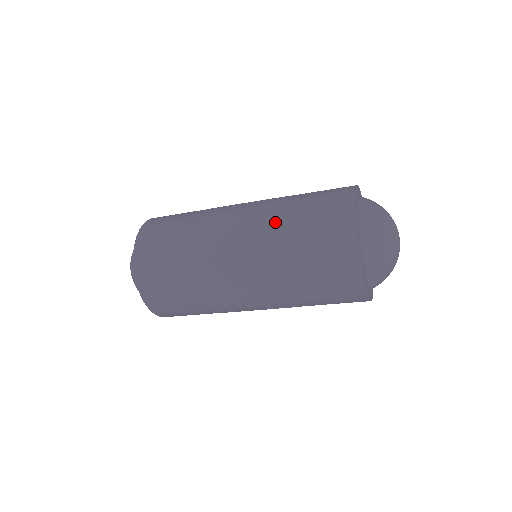
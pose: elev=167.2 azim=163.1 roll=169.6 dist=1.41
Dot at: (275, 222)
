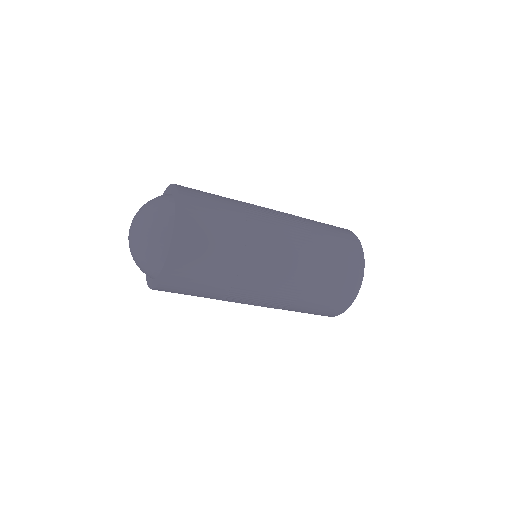
Dot at: (311, 239)
